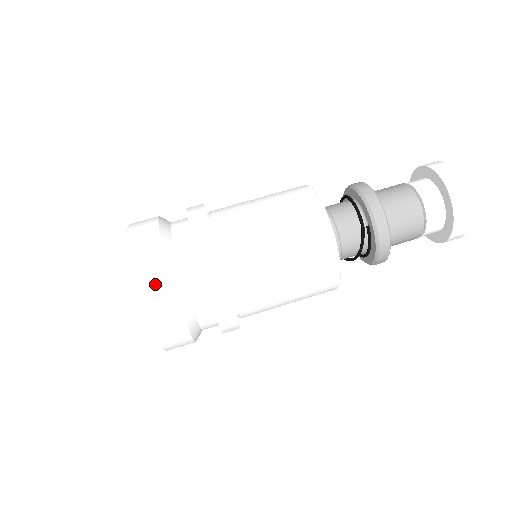
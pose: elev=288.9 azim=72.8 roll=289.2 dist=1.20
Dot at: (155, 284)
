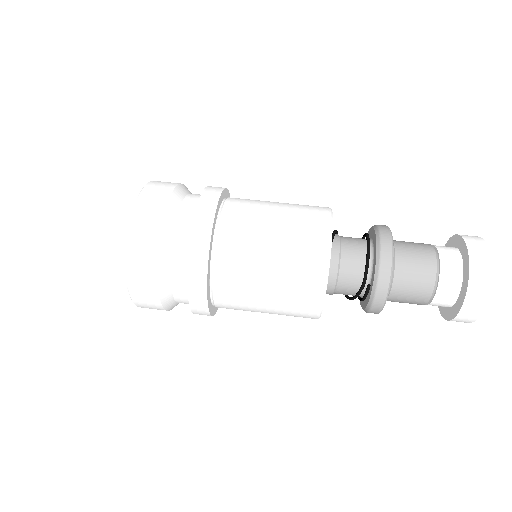
Dot at: (141, 273)
